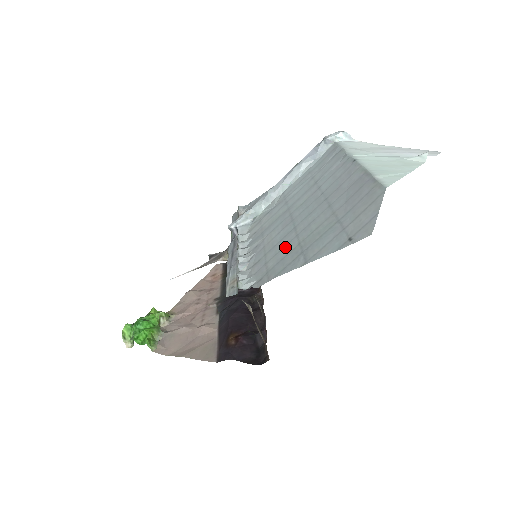
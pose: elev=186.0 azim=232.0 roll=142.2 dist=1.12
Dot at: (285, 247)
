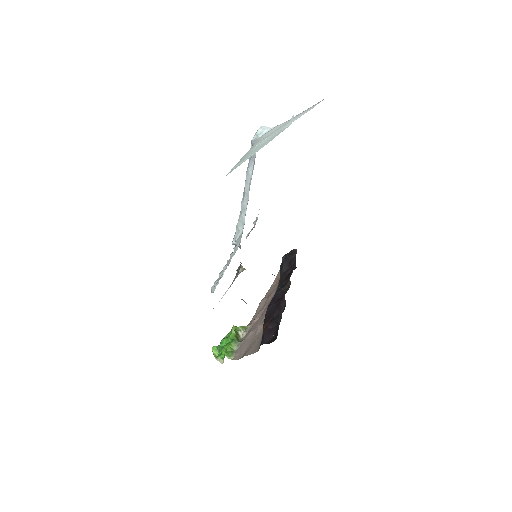
Dot at: occluded
